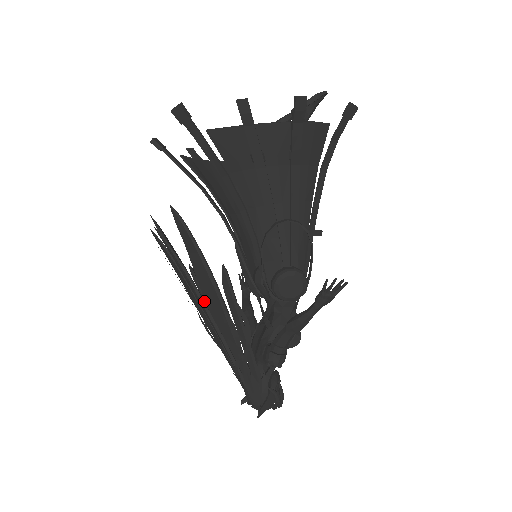
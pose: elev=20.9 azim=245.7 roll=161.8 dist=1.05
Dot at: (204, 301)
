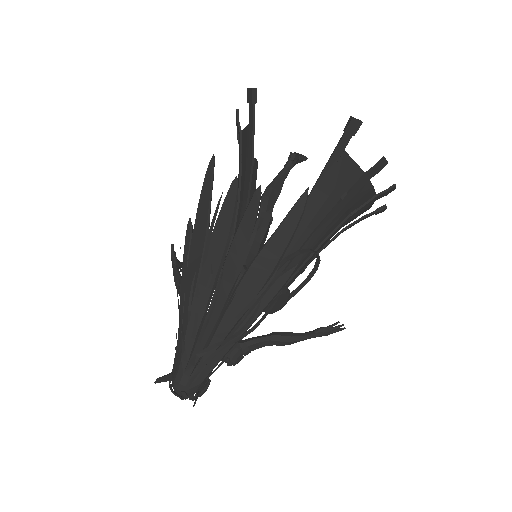
Dot at: (193, 265)
